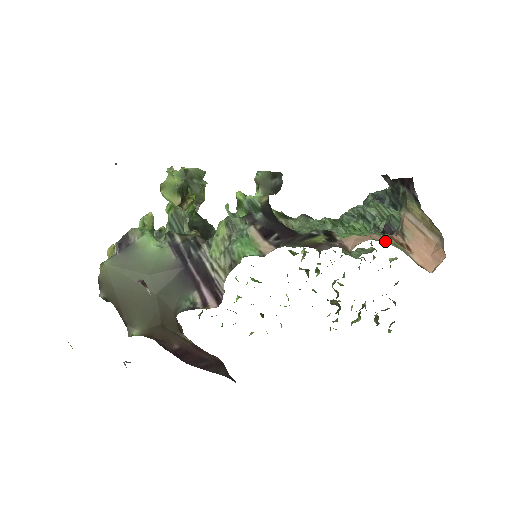
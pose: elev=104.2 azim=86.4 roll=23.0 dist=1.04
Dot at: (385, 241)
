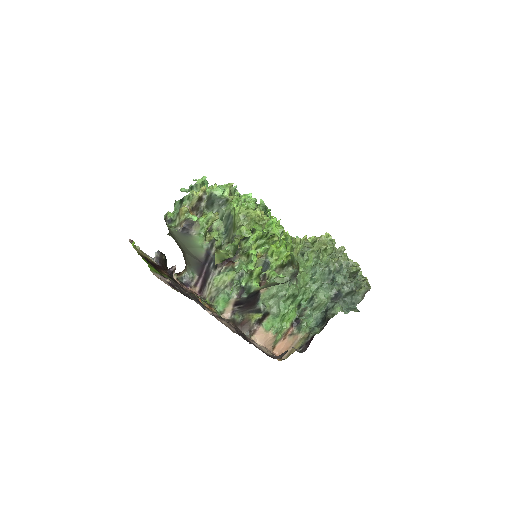
Dot at: (271, 341)
